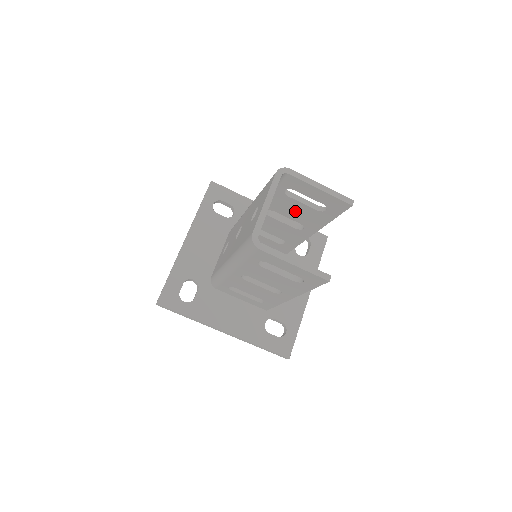
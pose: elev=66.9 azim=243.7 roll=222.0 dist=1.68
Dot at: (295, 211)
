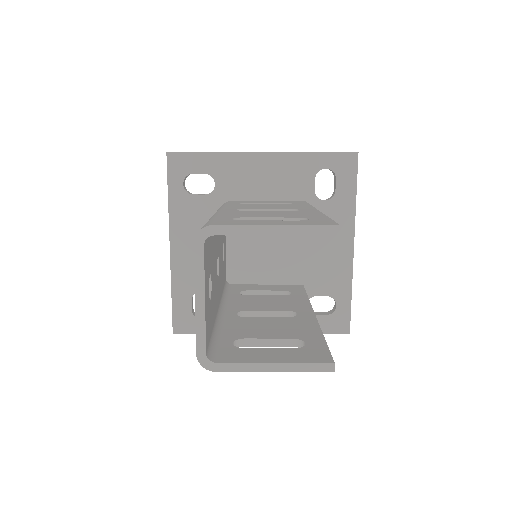
Dot at: occluded
